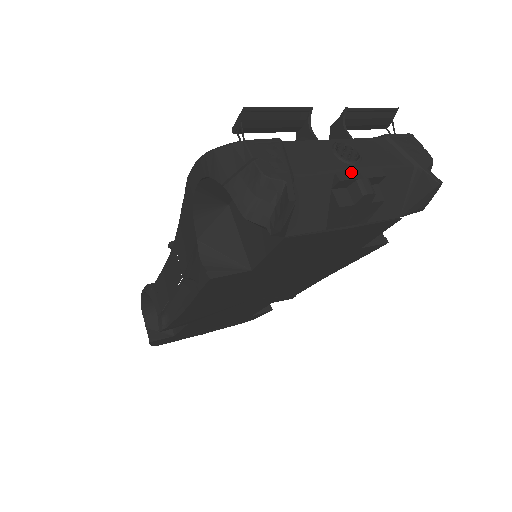
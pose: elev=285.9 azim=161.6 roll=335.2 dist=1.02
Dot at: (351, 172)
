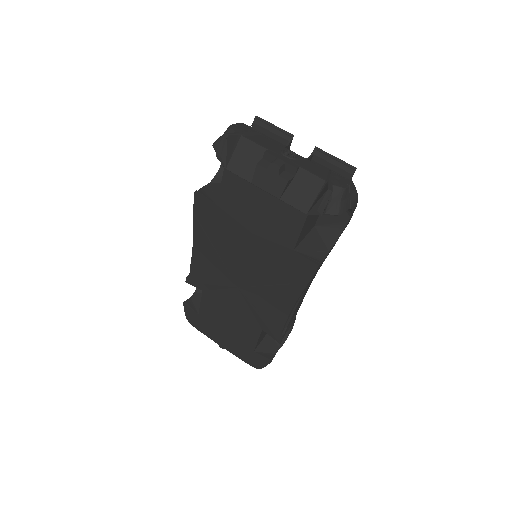
Dot at: (278, 155)
